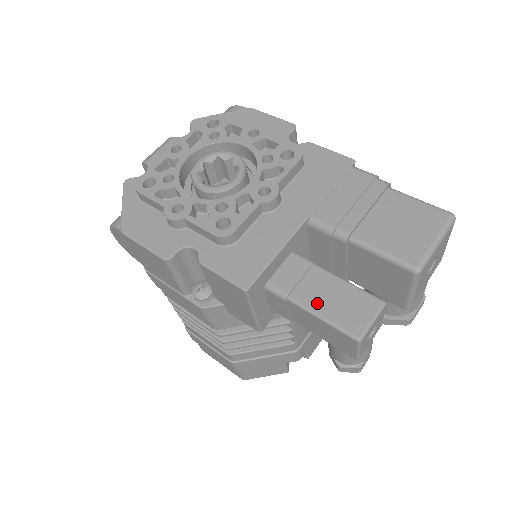
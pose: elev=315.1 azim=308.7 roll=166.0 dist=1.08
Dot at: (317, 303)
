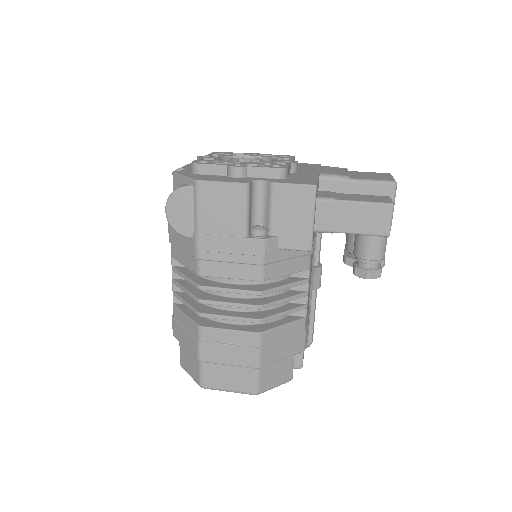
Dot at: (355, 199)
